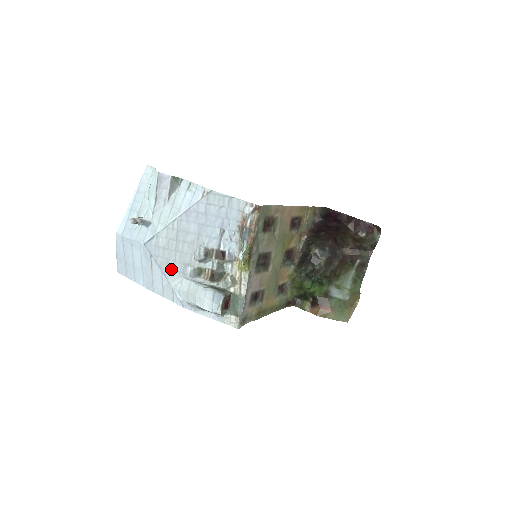
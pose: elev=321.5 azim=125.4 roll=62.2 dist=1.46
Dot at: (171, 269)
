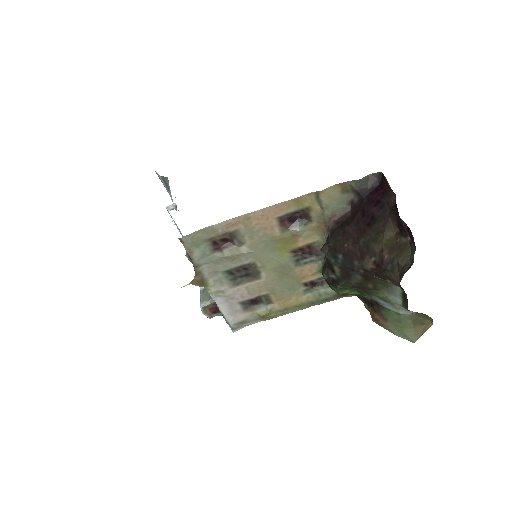
Dot at: occluded
